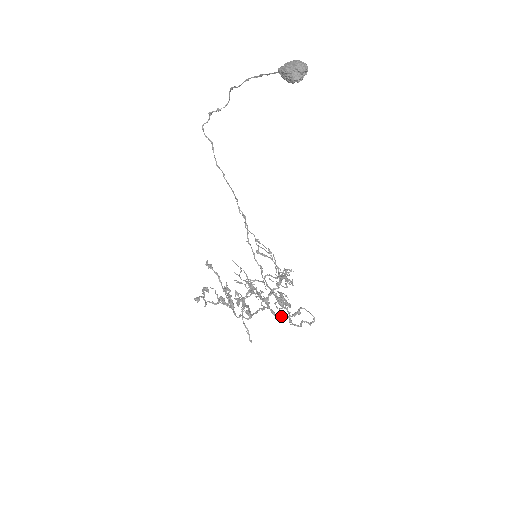
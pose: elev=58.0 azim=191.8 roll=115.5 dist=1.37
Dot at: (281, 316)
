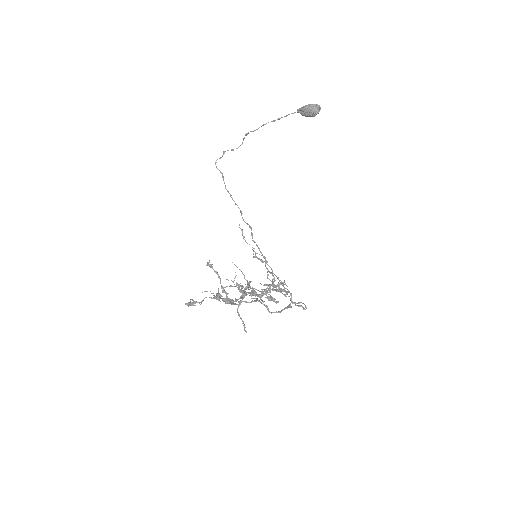
Dot at: (284, 294)
